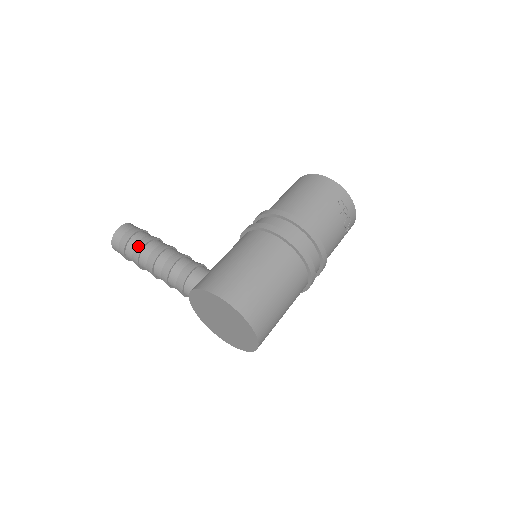
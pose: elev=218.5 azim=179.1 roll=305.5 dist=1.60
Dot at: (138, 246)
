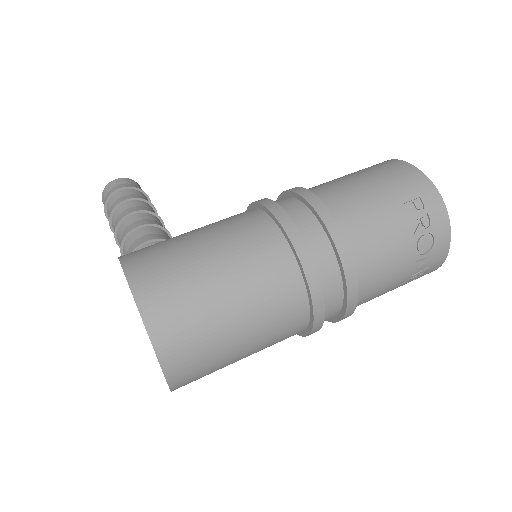
Dot at: (116, 201)
